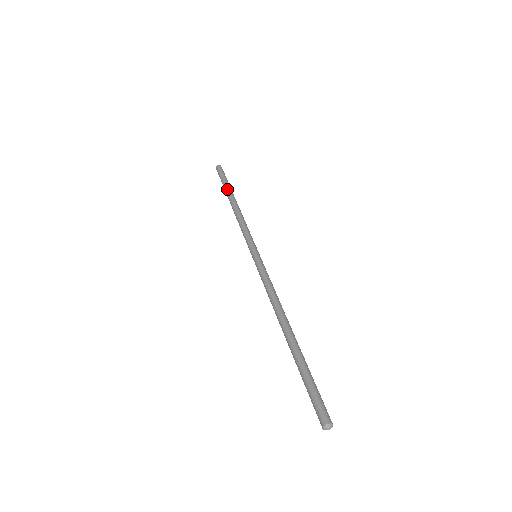
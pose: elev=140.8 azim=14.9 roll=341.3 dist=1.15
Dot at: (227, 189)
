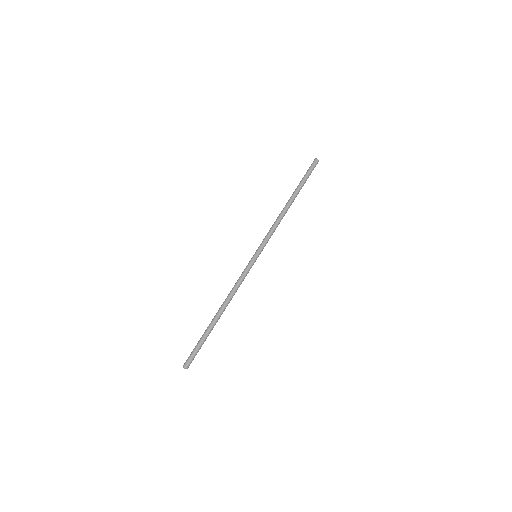
Dot at: (296, 188)
